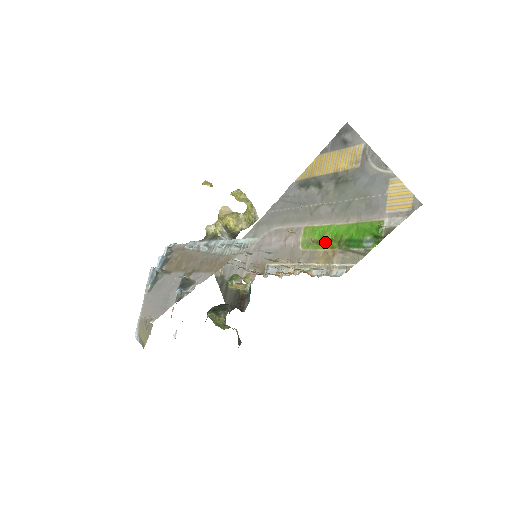
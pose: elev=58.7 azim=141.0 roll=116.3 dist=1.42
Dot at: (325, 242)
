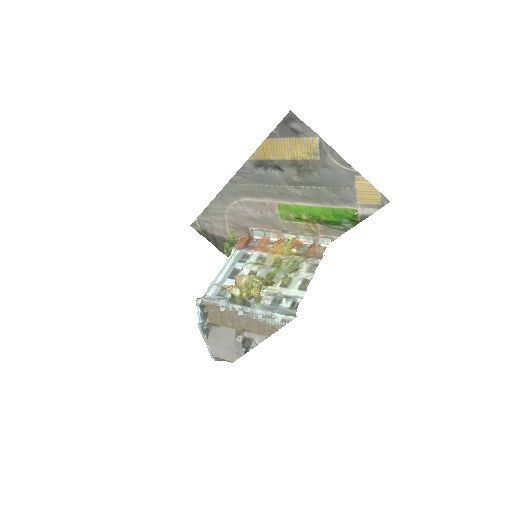
Dot at: (305, 220)
